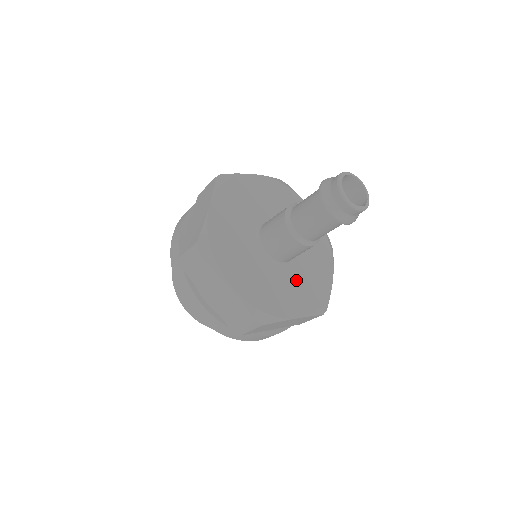
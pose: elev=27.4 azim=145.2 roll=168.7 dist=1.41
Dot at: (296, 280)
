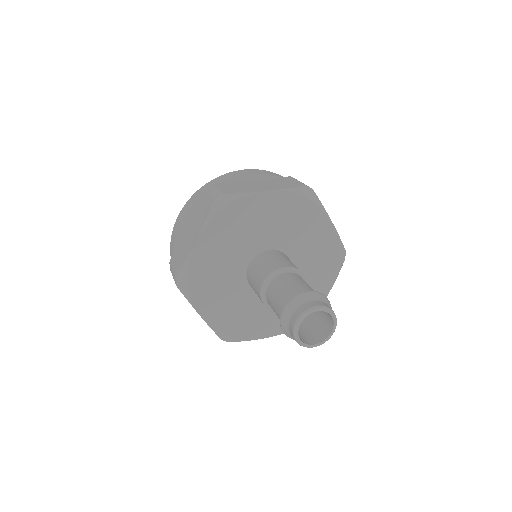
Dot at: occluded
